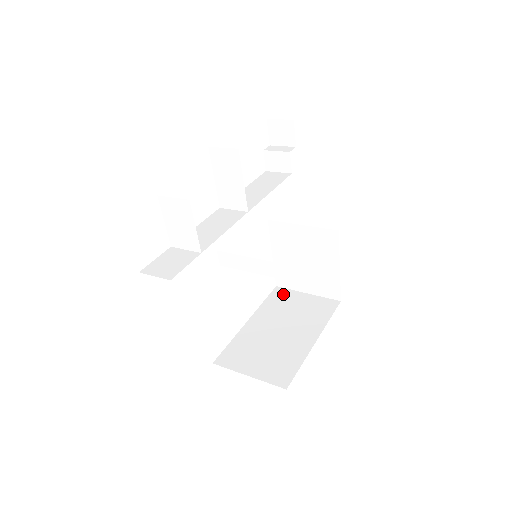
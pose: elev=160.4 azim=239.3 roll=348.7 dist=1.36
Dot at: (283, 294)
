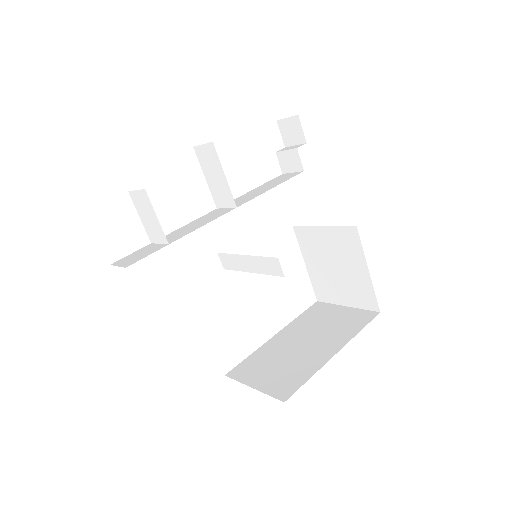
Dot at: (321, 308)
